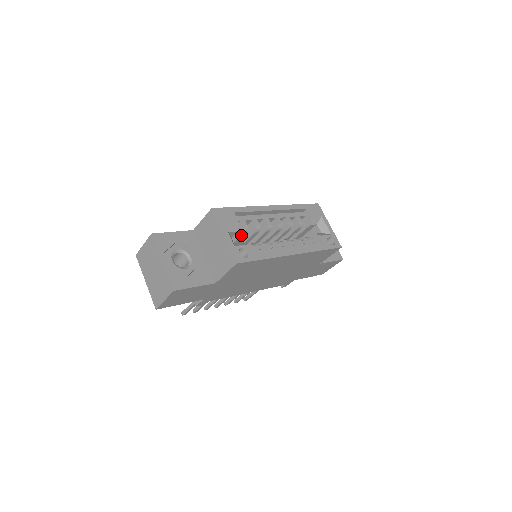
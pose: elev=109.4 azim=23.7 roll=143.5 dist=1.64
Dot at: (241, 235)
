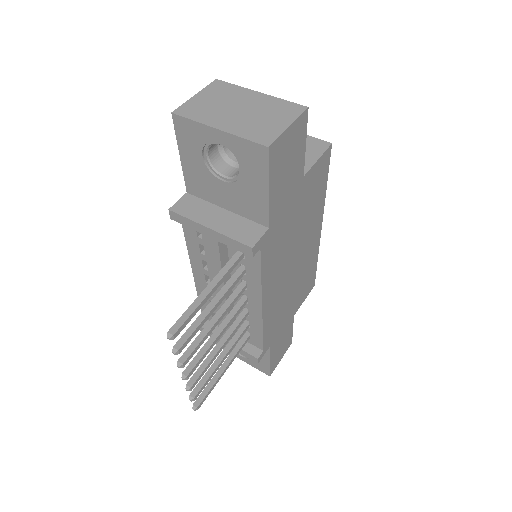
Dot at: occluded
